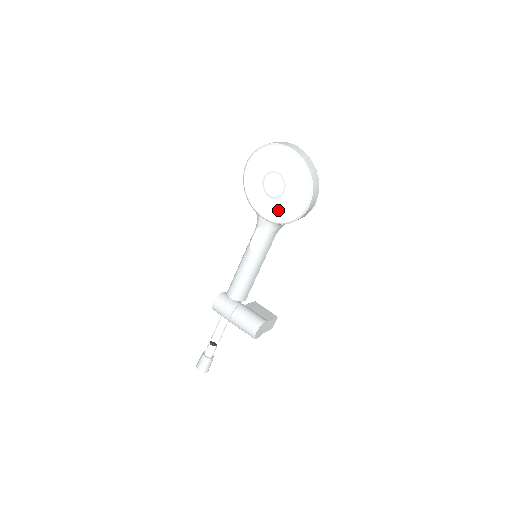
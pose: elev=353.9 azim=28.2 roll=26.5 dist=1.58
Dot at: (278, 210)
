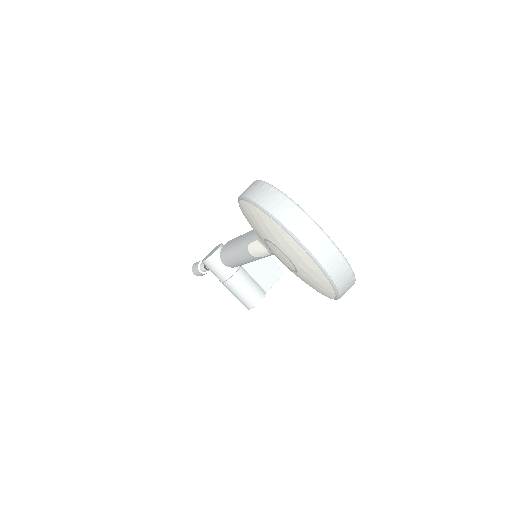
Dot at: occluded
